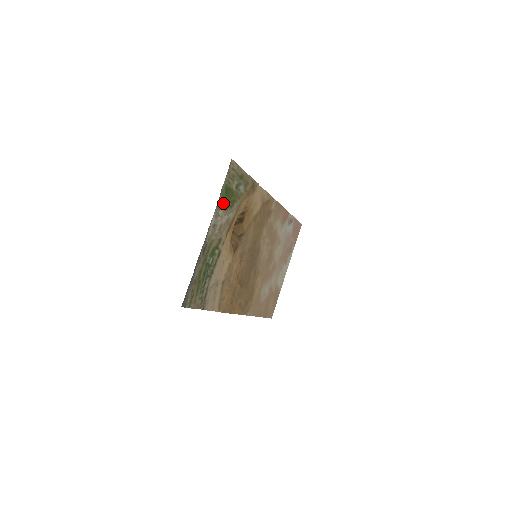
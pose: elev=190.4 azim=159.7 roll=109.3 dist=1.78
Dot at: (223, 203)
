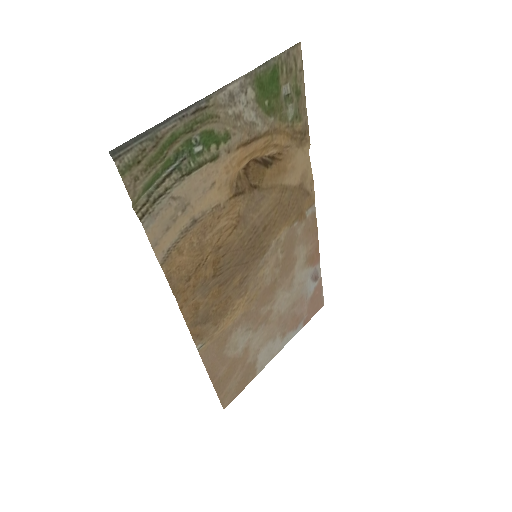
Dot at: (260, 86)
